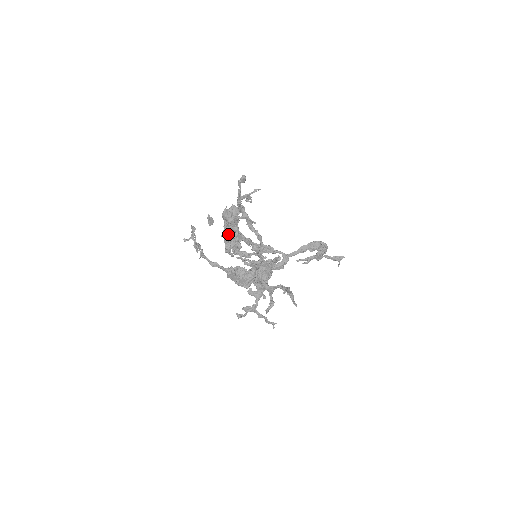
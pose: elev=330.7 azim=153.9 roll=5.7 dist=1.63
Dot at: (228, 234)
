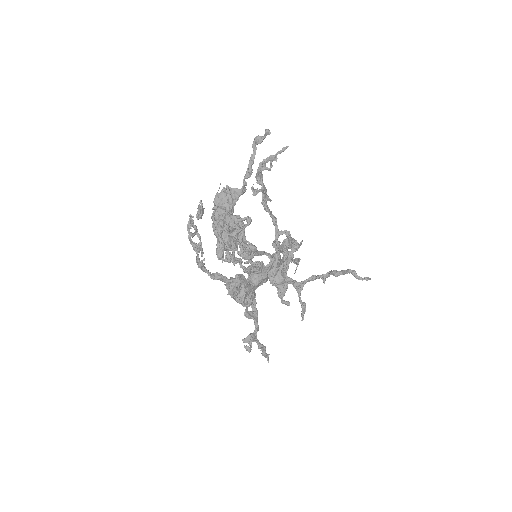
Dot at: (230, 225)
